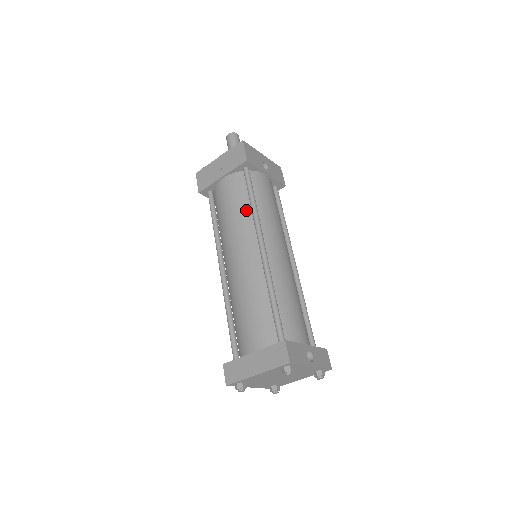
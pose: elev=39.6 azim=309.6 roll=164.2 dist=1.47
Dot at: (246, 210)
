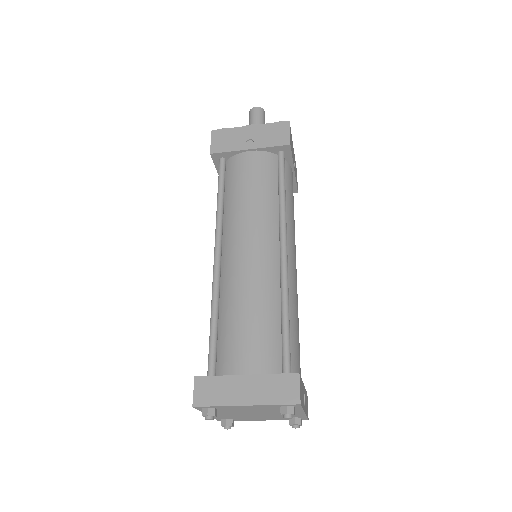
Dot at: (272, 199)
